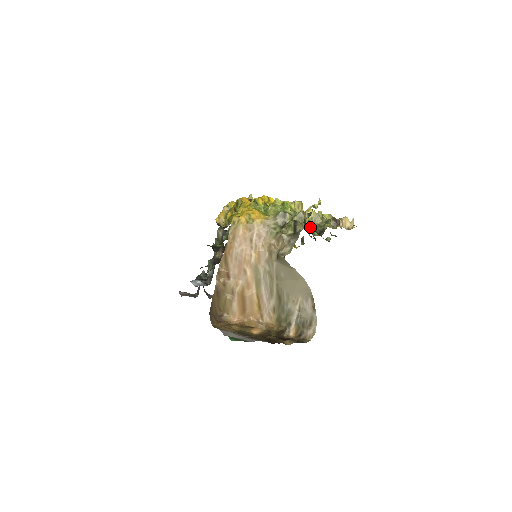
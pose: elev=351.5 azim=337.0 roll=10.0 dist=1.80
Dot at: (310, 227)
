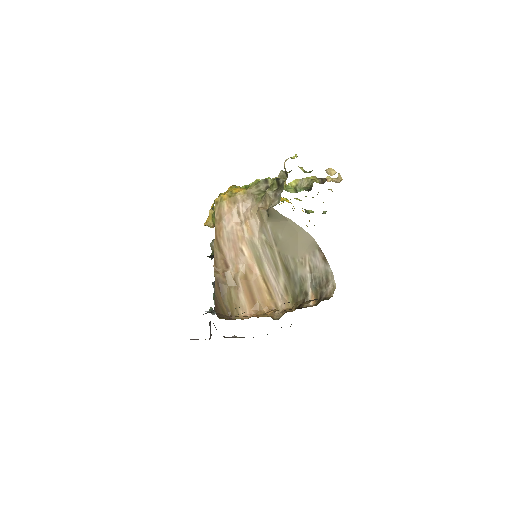
Dot at: occluded
